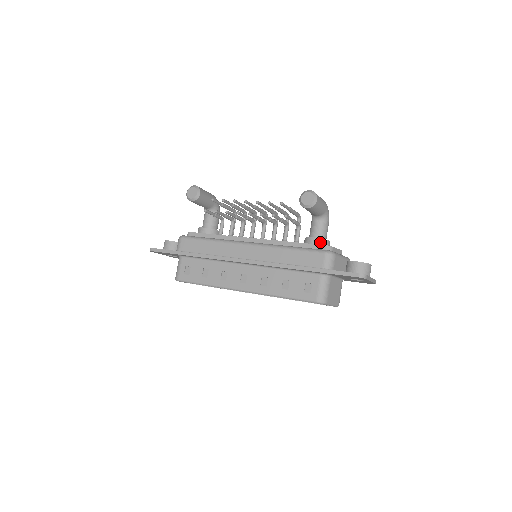
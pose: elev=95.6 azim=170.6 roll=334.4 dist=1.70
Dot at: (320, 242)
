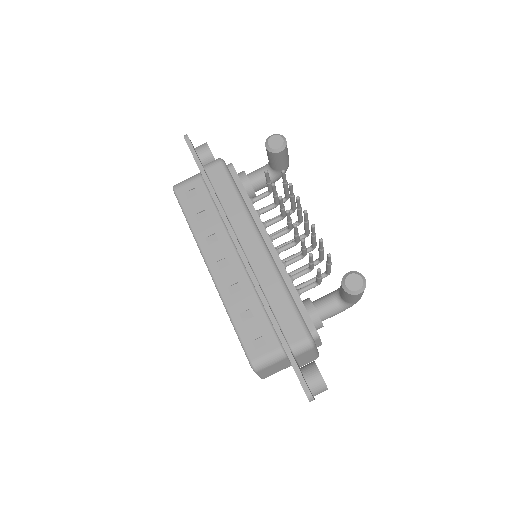
Dot at: (316, 319)
